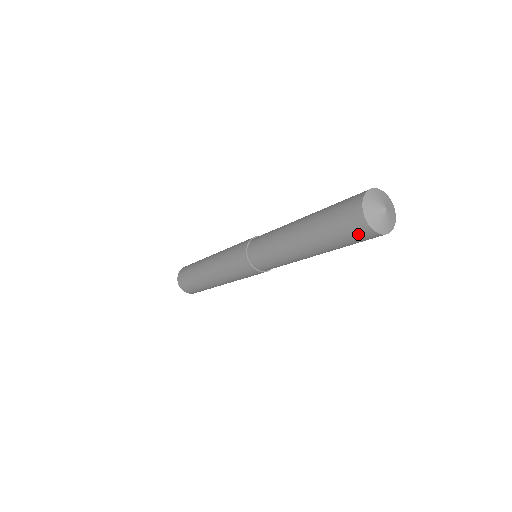
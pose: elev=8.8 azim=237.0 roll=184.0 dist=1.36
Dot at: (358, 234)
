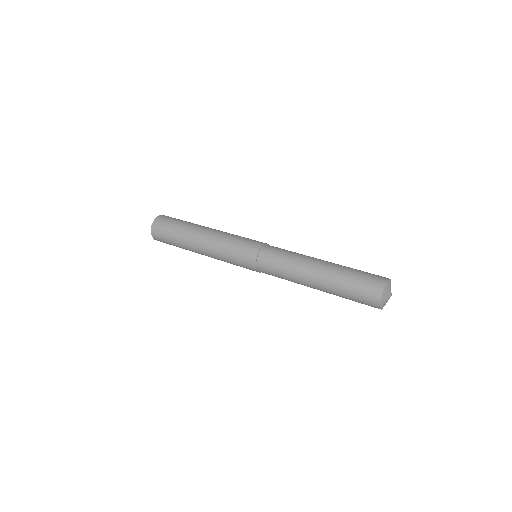
Dot at: (368, 303)
